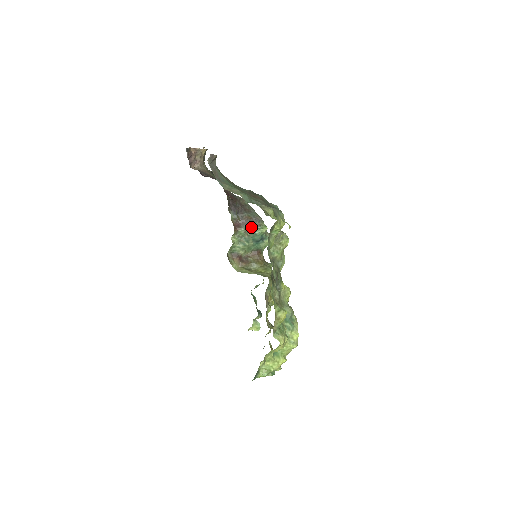
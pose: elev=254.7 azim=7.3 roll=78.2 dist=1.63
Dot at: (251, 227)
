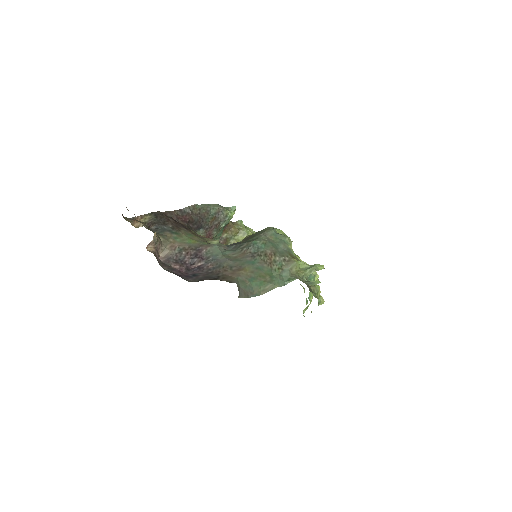
Dot at: (220, 224)
